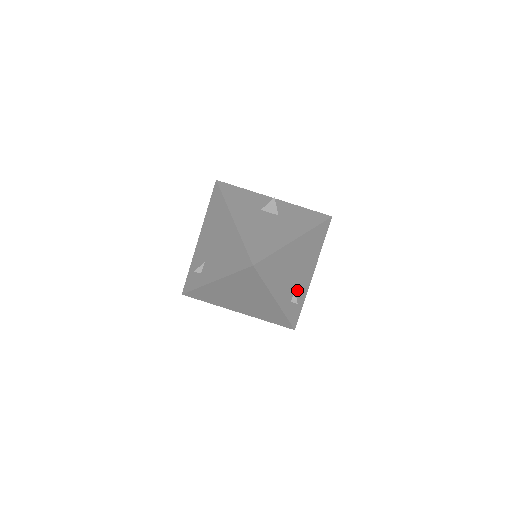
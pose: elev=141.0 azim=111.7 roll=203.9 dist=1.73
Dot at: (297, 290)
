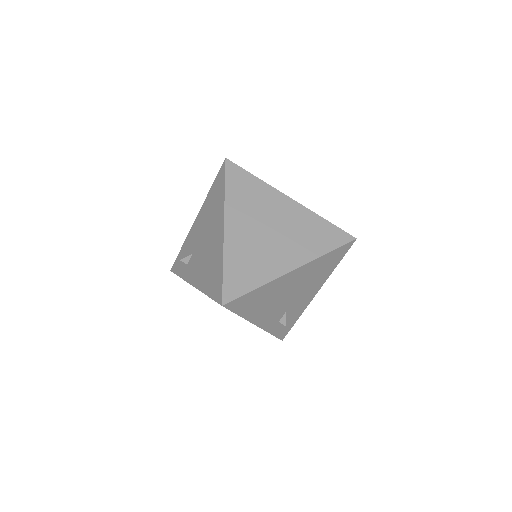
Dot at: (290, 311)
